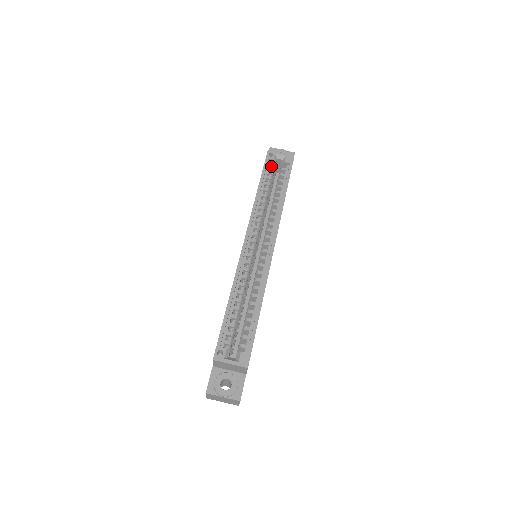
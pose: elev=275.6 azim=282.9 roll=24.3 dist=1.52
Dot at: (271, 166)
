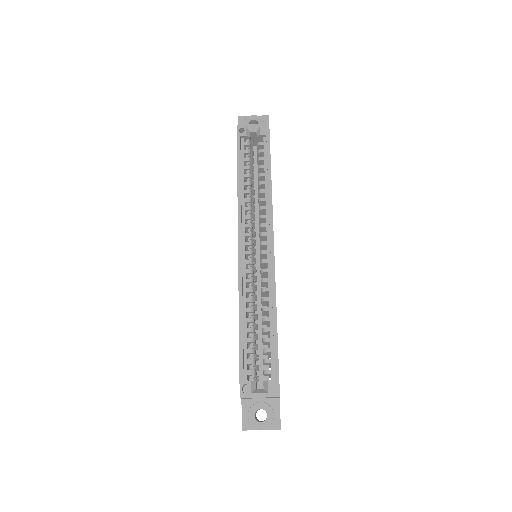
Dot at: (245, 144)
